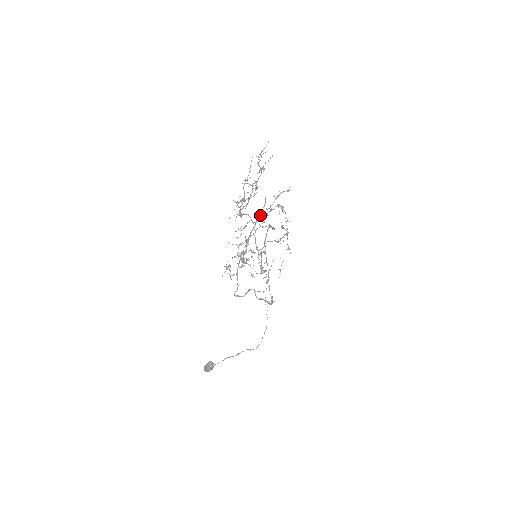
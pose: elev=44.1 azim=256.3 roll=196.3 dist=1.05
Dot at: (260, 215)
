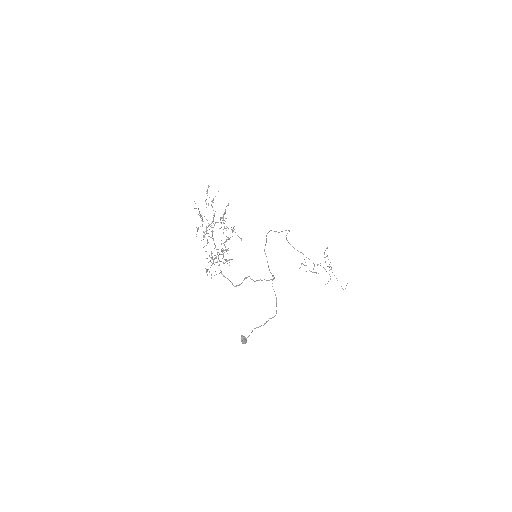
Dot at: (212, 230)
